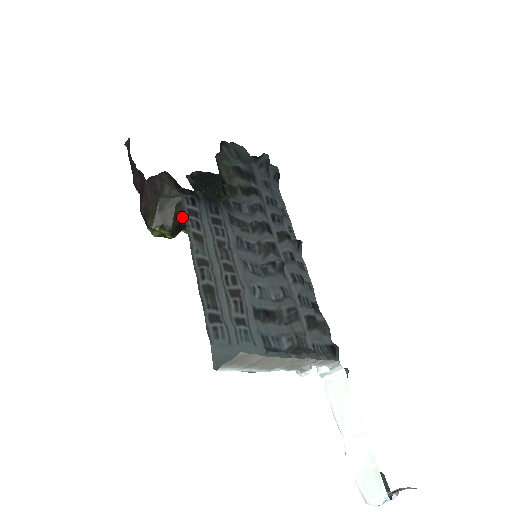
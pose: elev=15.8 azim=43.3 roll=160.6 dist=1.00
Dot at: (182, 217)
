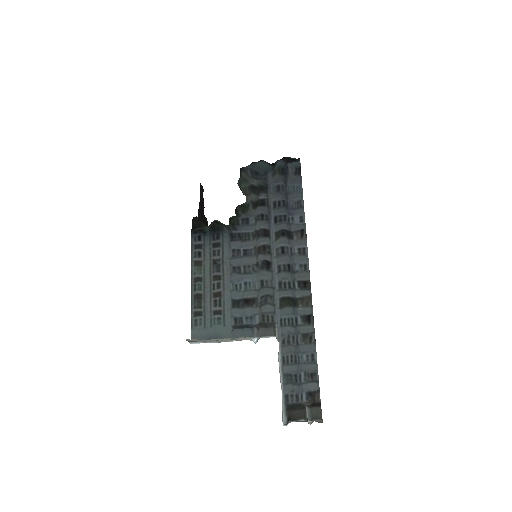
Dot at: occluded
